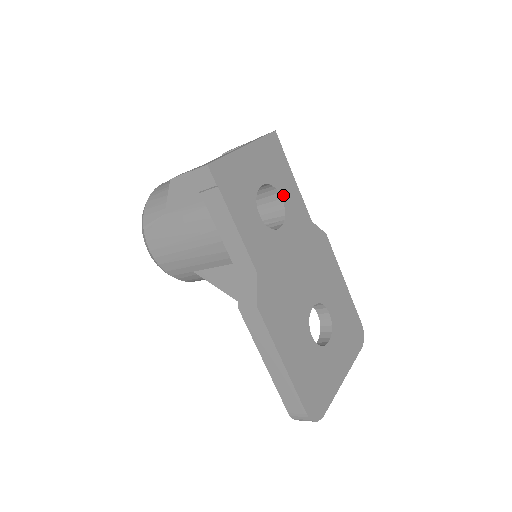
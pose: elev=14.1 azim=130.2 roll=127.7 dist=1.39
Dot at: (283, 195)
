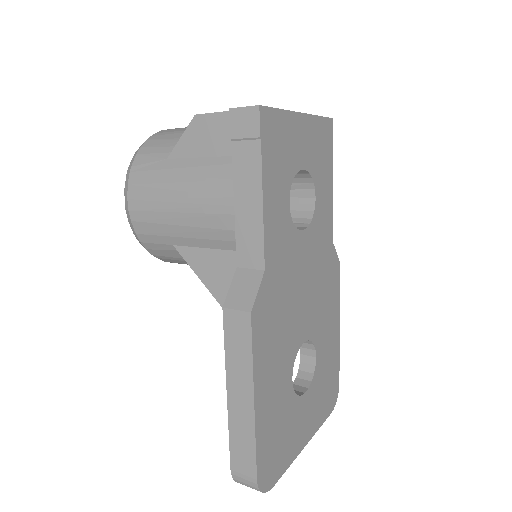
Dot at: (317, 194)
